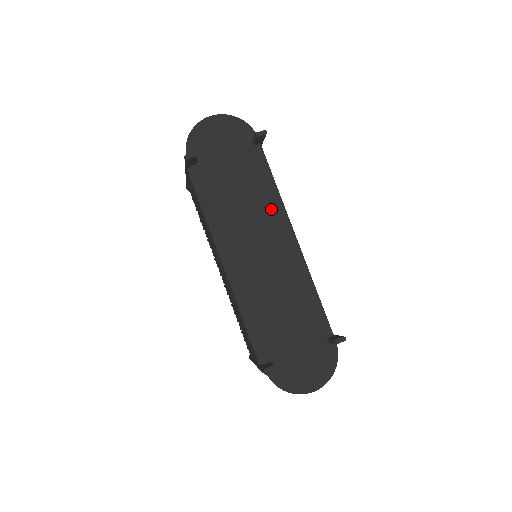
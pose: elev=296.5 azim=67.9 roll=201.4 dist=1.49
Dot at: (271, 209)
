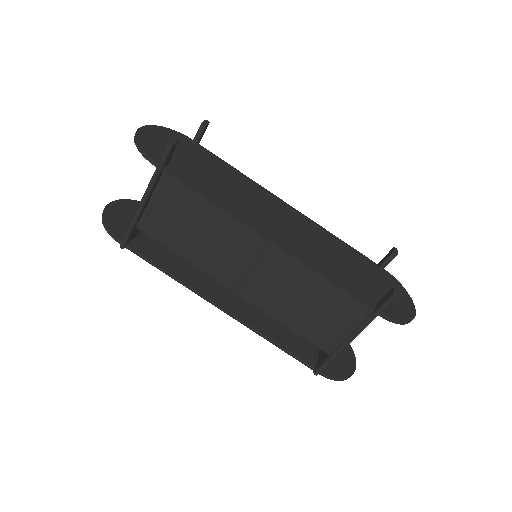
Dot at: (254, 188)
